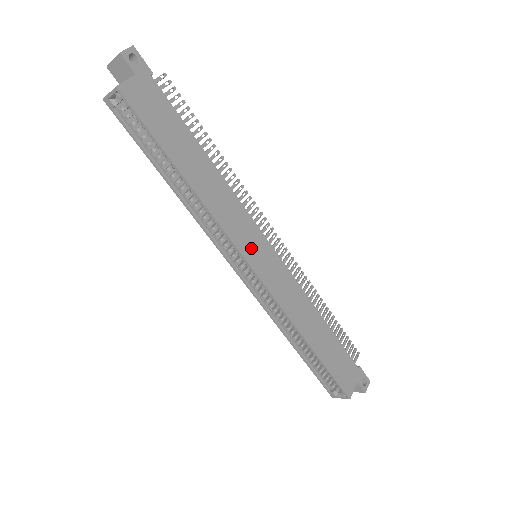
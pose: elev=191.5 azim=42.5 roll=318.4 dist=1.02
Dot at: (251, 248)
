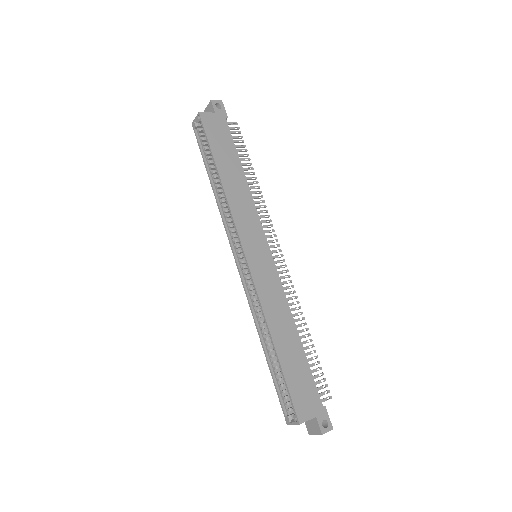
Dot at: (251, 242)
